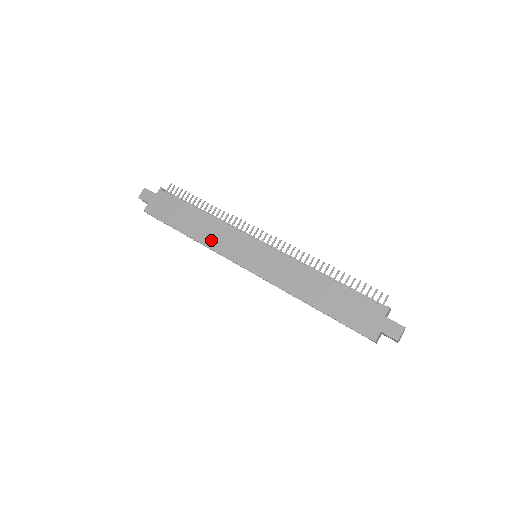
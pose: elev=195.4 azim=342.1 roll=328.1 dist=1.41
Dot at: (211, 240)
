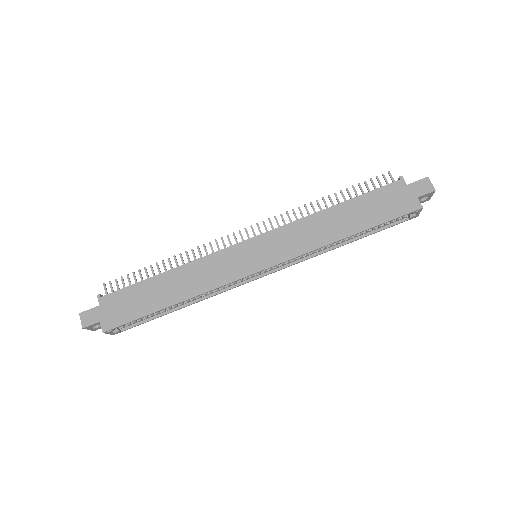
Dot at: (203, 283)
